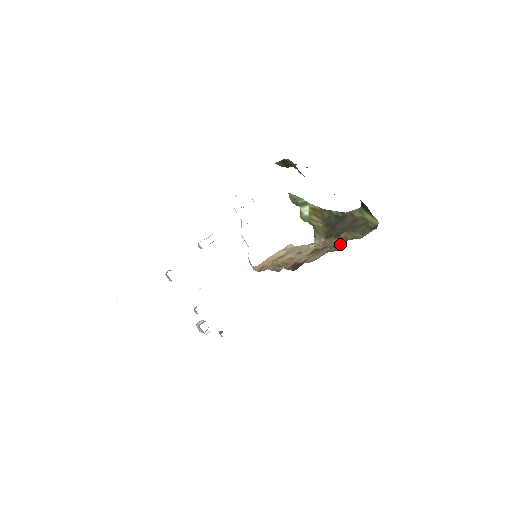
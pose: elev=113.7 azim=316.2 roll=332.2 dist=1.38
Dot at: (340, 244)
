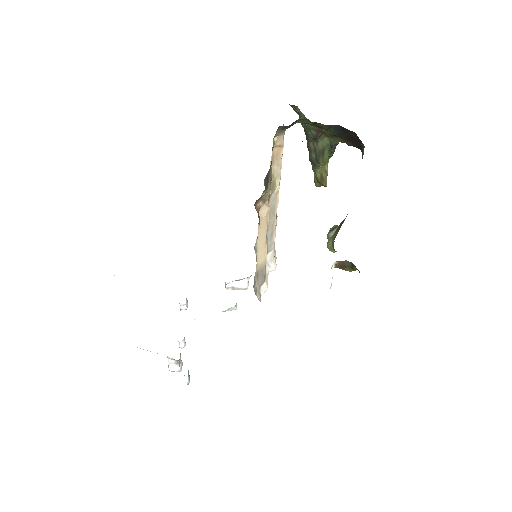
Dot at: occluded
